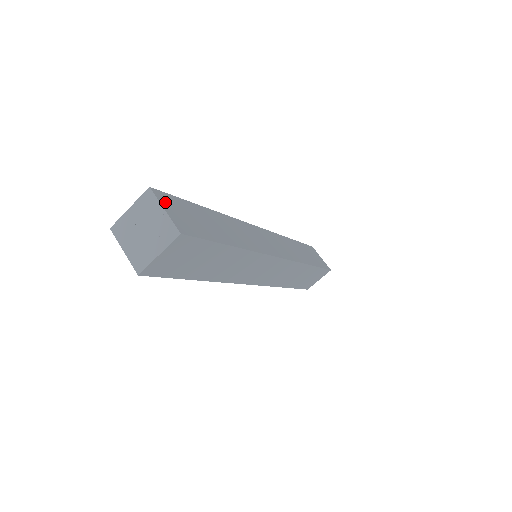
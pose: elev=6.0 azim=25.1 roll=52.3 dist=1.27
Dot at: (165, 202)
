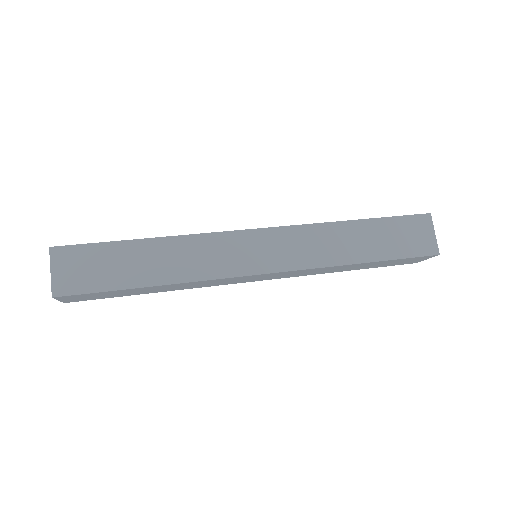
Dot at: (60, 260)
